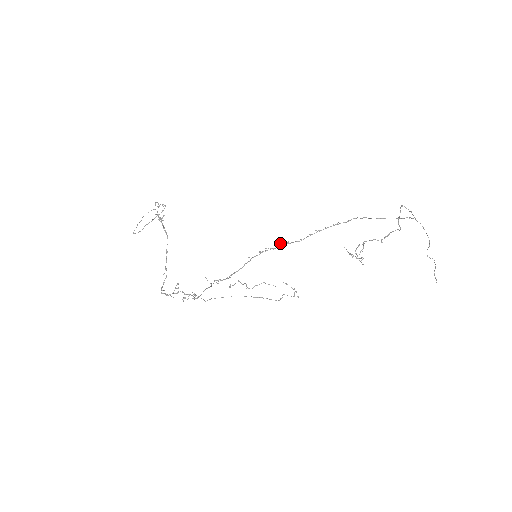
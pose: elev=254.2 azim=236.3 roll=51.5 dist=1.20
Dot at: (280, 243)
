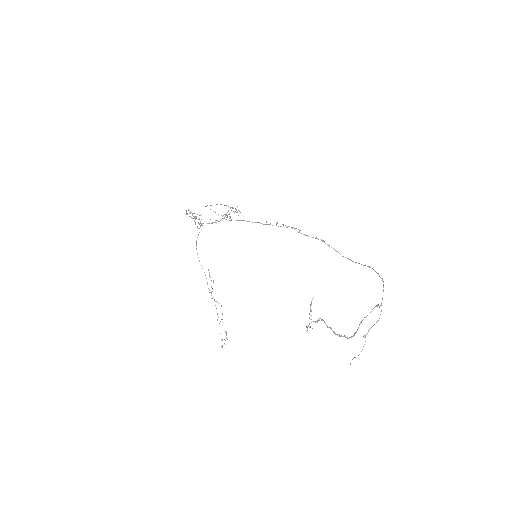
Dot at: (294, 229)
